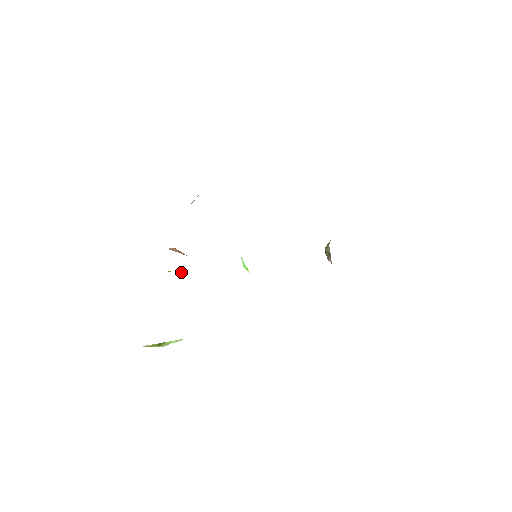
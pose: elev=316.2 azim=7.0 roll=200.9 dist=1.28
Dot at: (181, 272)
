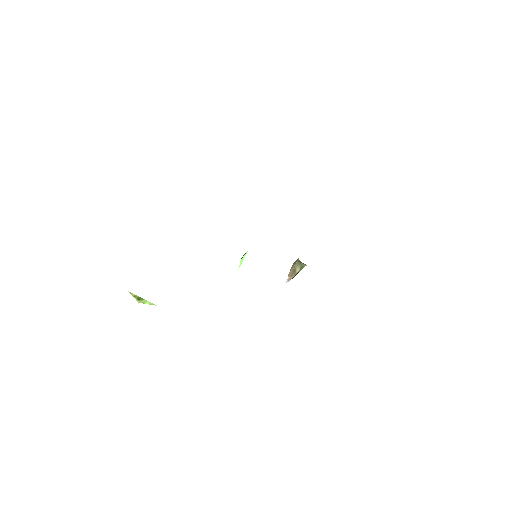
Dot at: occluded
